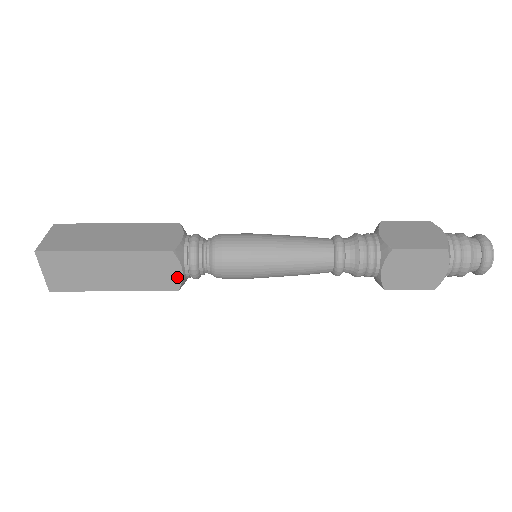
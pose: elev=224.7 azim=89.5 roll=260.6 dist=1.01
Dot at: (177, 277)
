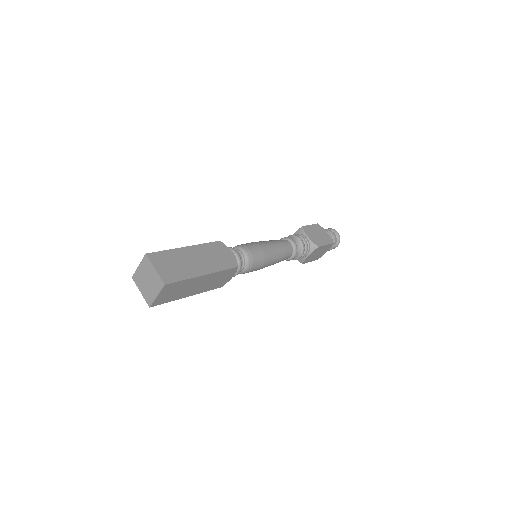
Dot at: (228, 280)
